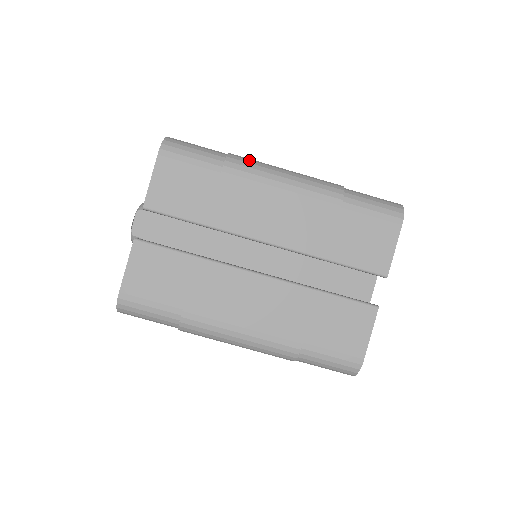
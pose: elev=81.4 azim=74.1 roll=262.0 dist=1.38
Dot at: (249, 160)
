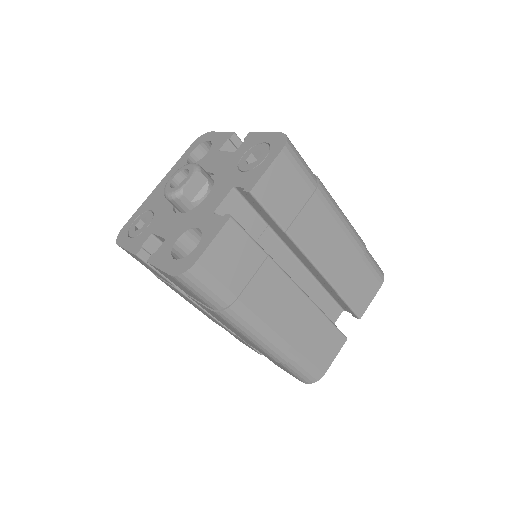
Dot at: occluded
